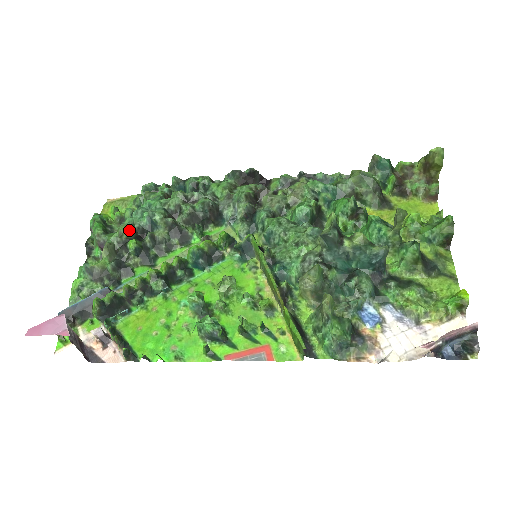
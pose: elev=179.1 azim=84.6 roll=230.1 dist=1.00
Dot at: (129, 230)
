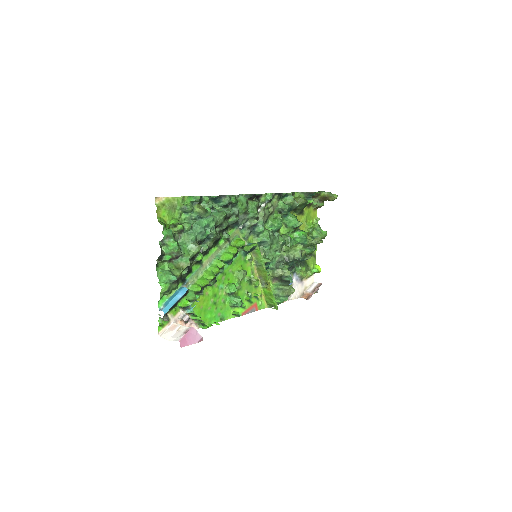
Dot at: (199, 249)
